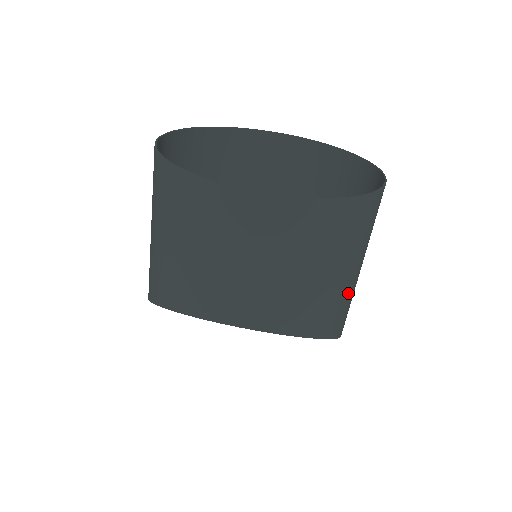
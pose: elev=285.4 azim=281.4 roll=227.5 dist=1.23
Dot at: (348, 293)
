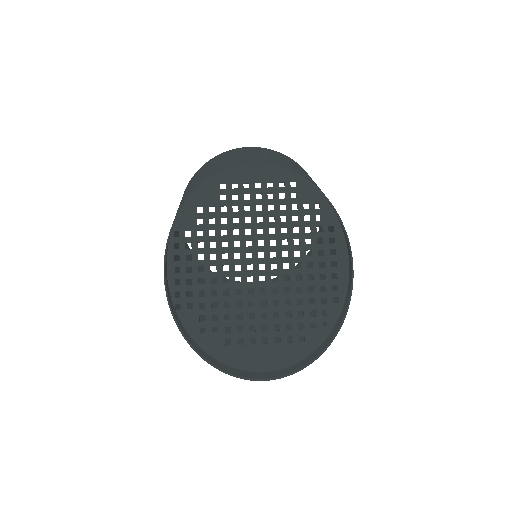
Dot at: occluded
